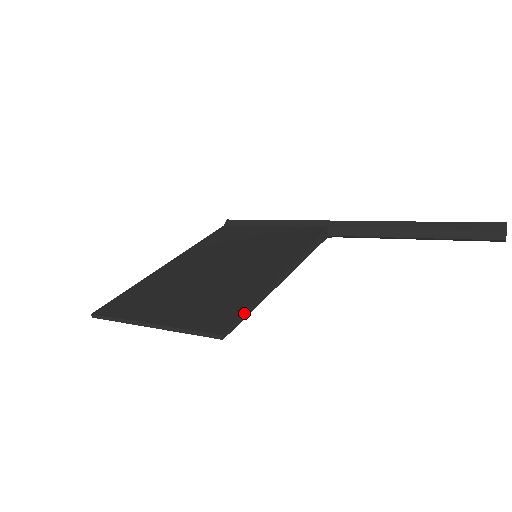
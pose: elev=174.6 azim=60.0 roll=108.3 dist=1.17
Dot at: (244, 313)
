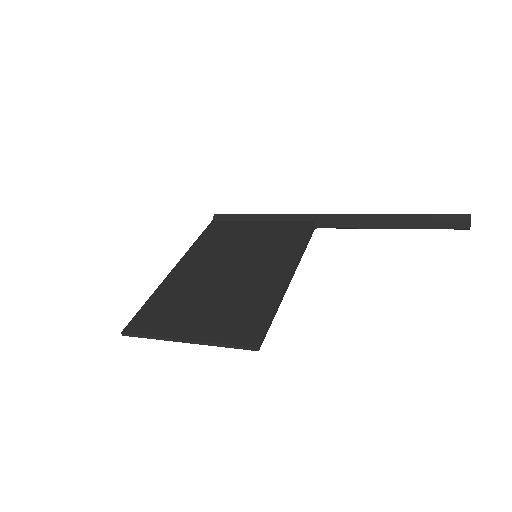
Dot at: (269, 322)
